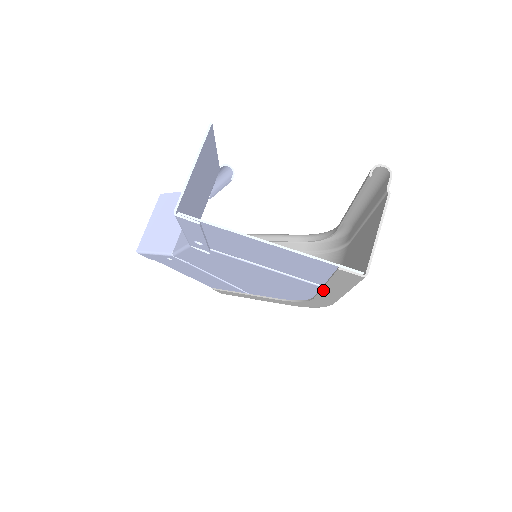
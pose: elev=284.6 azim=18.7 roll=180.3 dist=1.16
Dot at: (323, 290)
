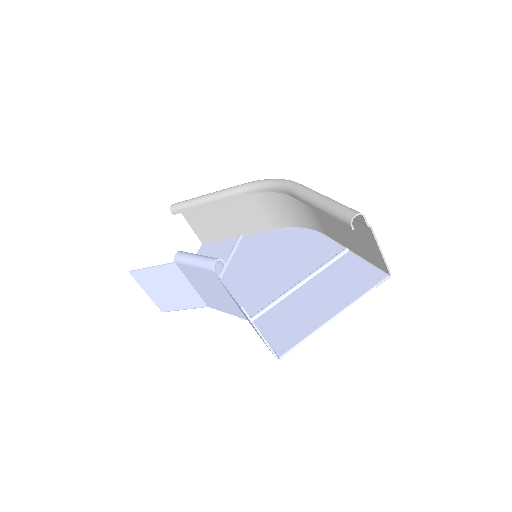
Dot at: occluded
